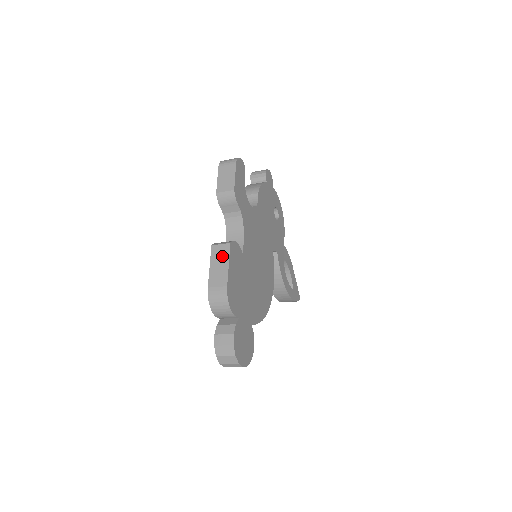
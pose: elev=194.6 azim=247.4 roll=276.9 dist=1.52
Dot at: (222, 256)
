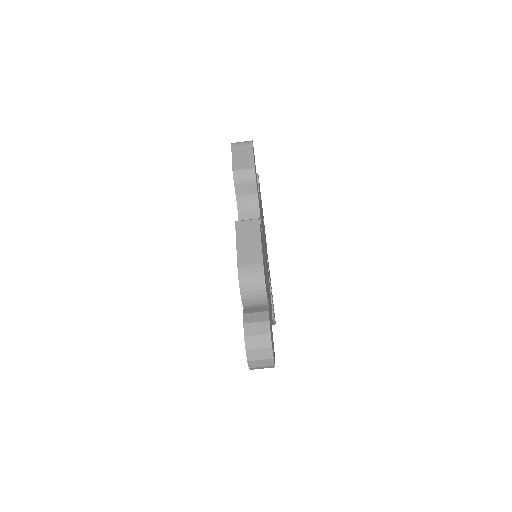
Dot at: (251, 232)
